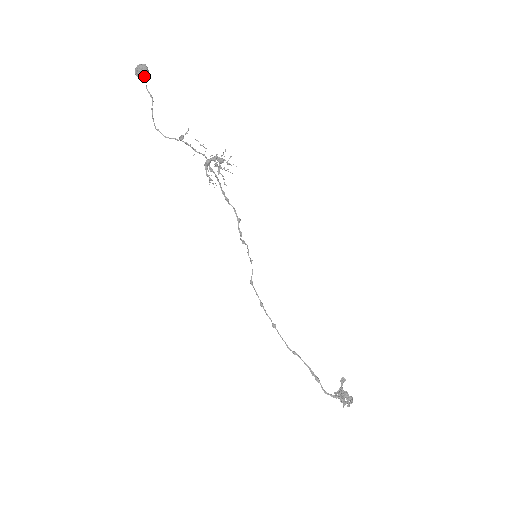
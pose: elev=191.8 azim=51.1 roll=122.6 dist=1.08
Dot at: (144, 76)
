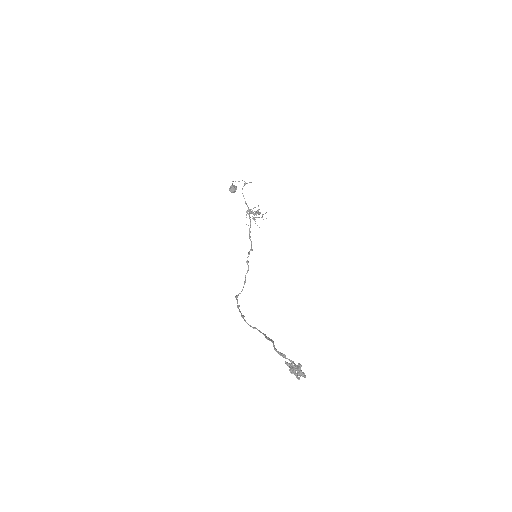
Dot at: (234, 188)
